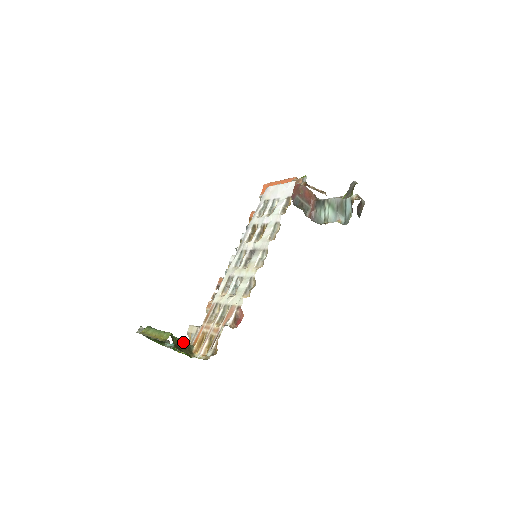
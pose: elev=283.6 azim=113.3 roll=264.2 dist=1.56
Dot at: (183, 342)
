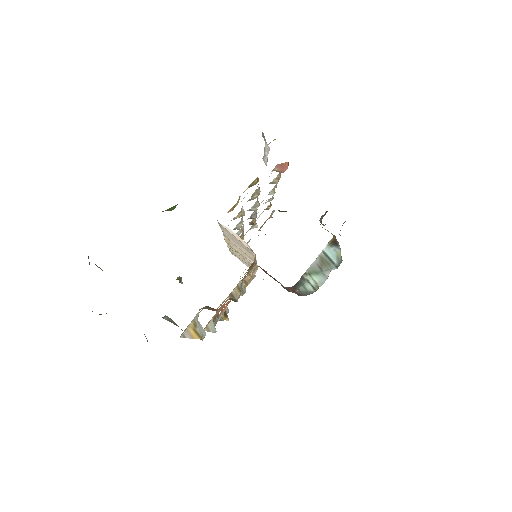
Dot at: occluded
